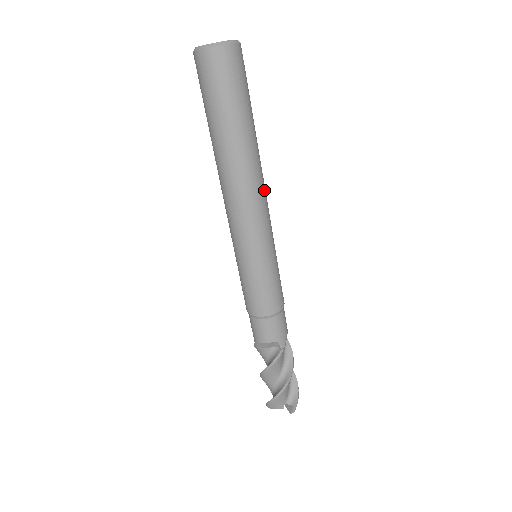
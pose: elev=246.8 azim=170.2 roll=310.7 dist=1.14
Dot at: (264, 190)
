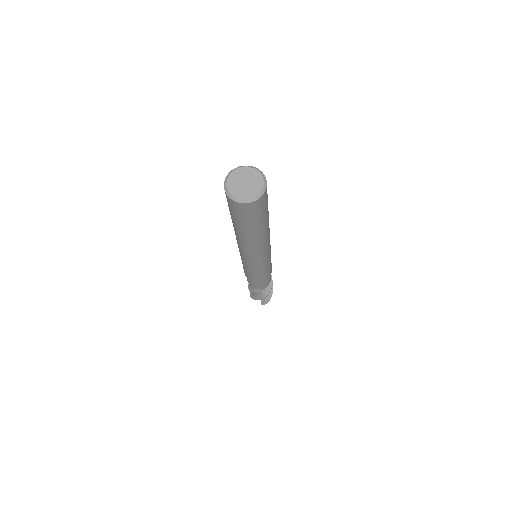
Dot at: (266, 246)
